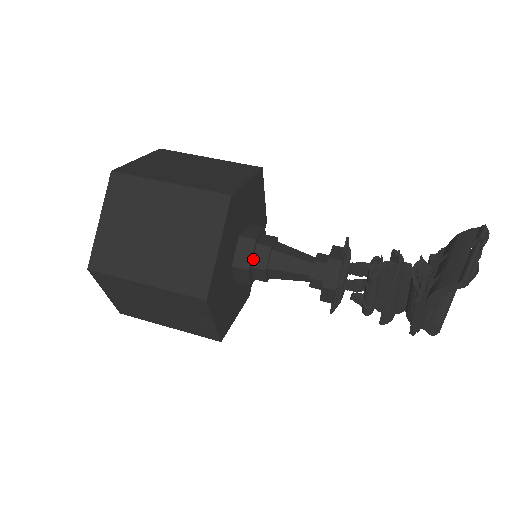
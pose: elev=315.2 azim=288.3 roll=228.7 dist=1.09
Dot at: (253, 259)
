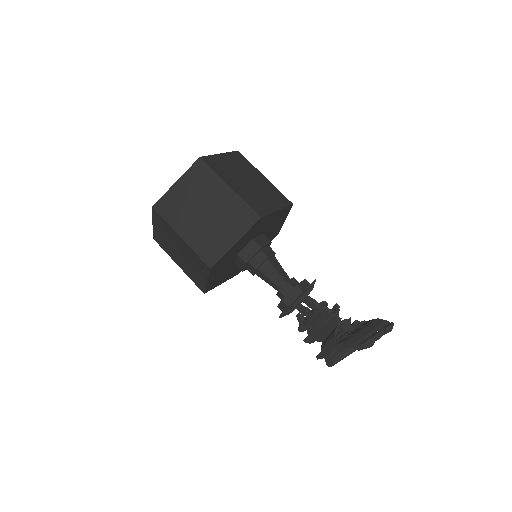
Dot at: (253, 258)
